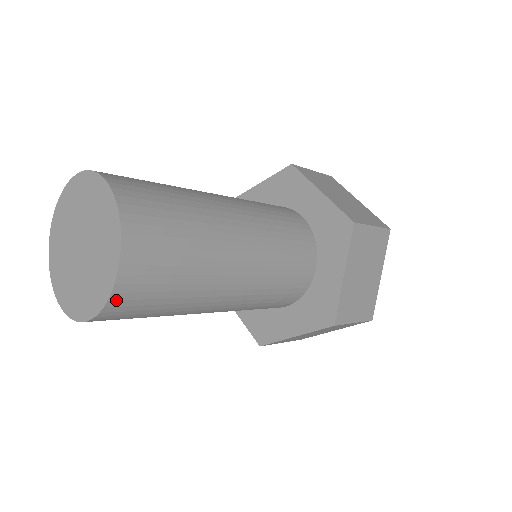
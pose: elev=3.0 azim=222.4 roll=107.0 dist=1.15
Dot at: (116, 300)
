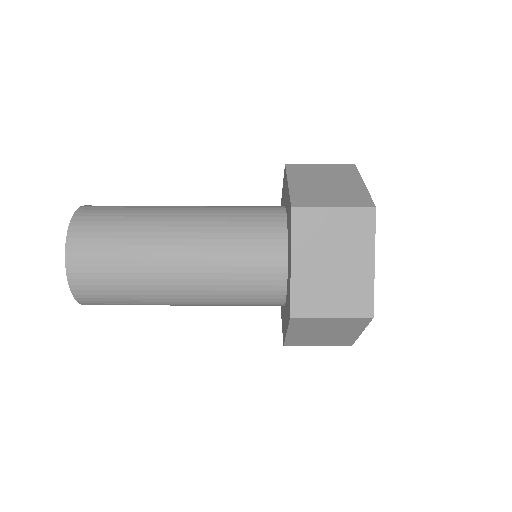
Dot at: (74, 232)
